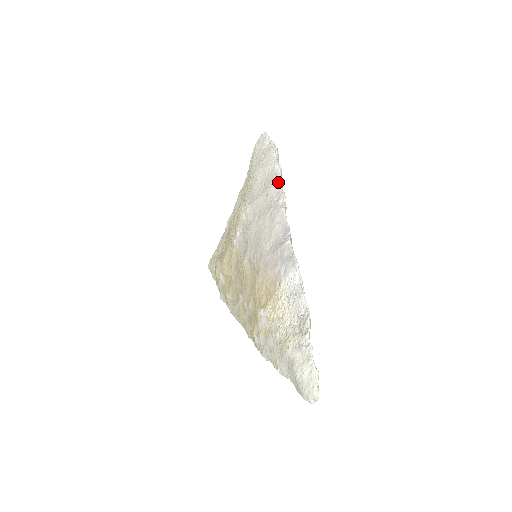
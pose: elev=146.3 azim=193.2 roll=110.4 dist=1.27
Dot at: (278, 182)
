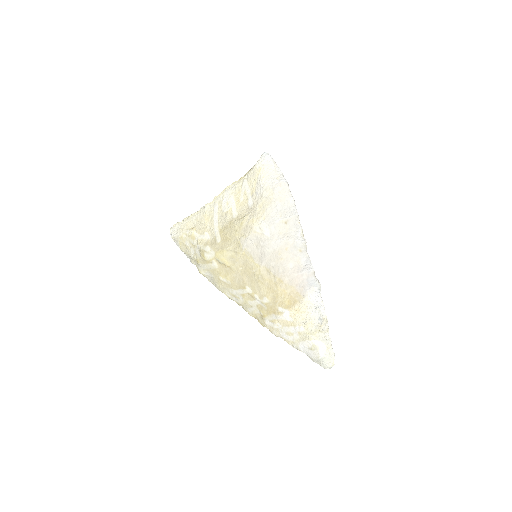
Dot at: (297, 216)
